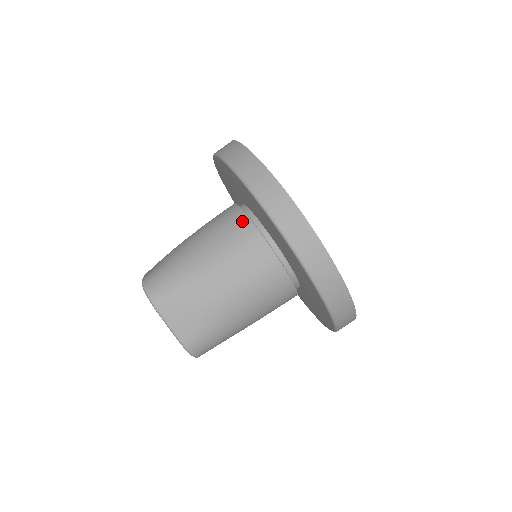
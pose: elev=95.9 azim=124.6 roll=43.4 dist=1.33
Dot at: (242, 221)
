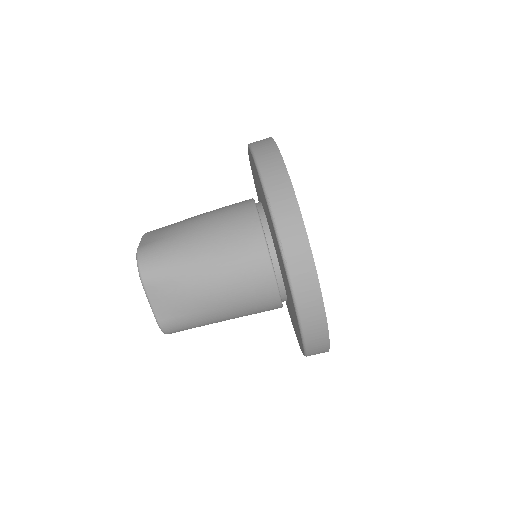
Dot at: (254, 229)
